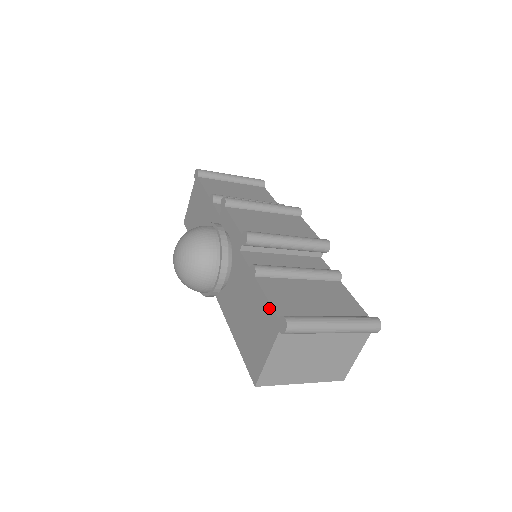
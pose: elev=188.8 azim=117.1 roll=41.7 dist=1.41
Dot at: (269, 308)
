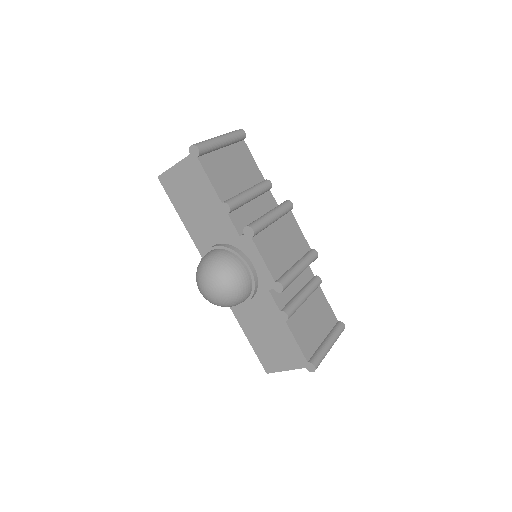
Dot at: (298, 350)
